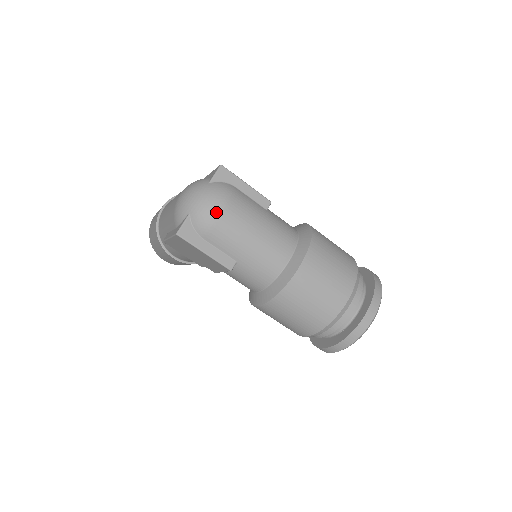
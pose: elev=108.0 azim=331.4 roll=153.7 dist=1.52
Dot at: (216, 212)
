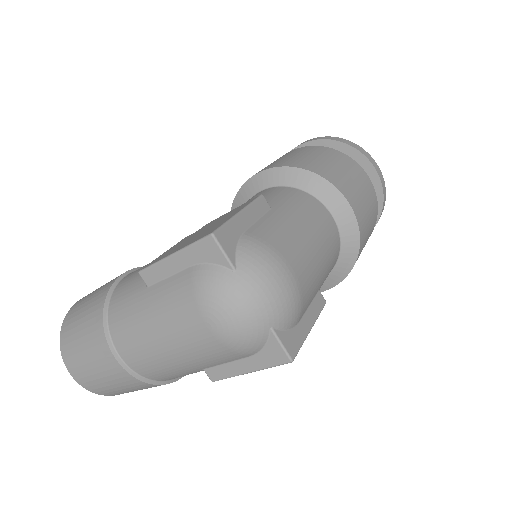
Dot at: (292, 285)
